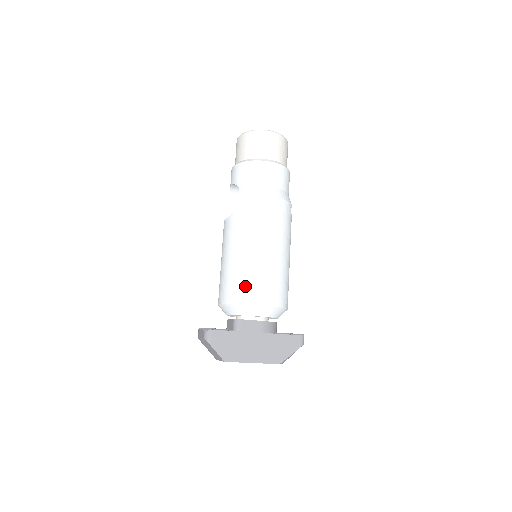
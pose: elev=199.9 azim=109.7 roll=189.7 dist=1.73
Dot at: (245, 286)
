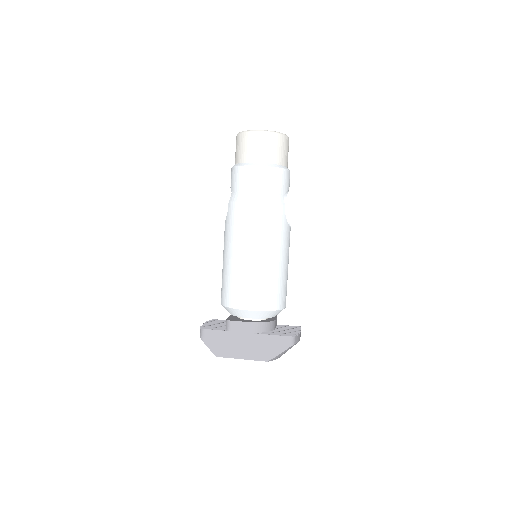
Dot at: (232, 291)
